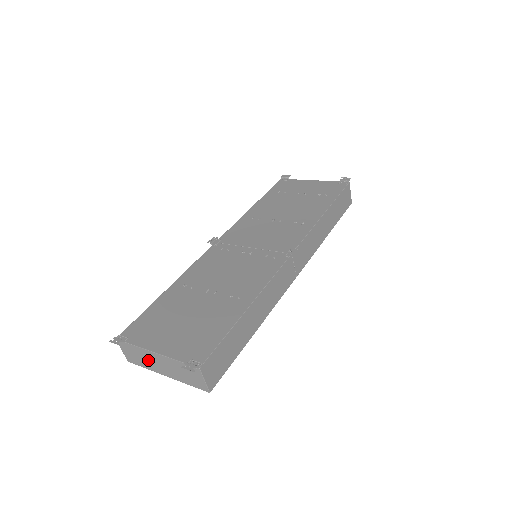
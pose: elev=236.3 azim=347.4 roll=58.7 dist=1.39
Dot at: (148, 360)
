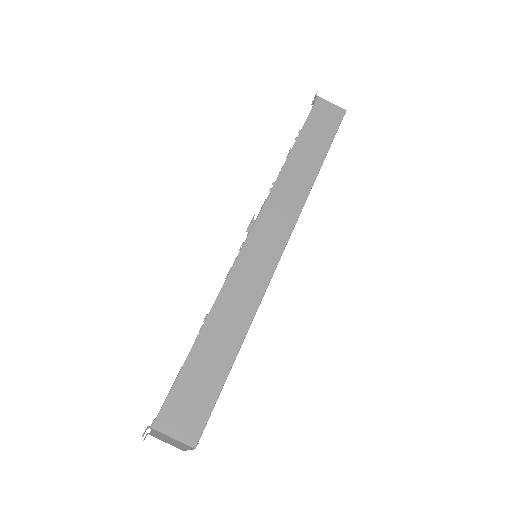
Dot at: occluded
